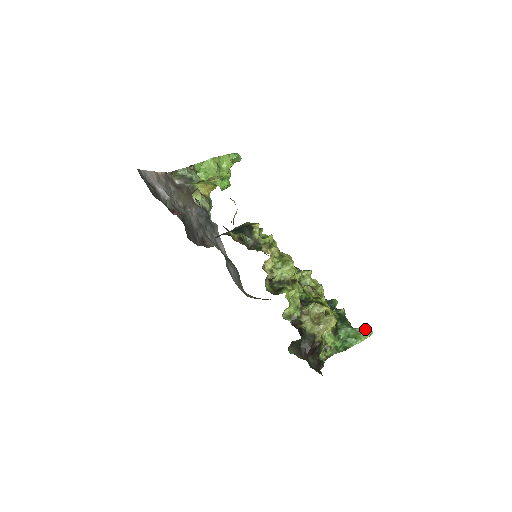
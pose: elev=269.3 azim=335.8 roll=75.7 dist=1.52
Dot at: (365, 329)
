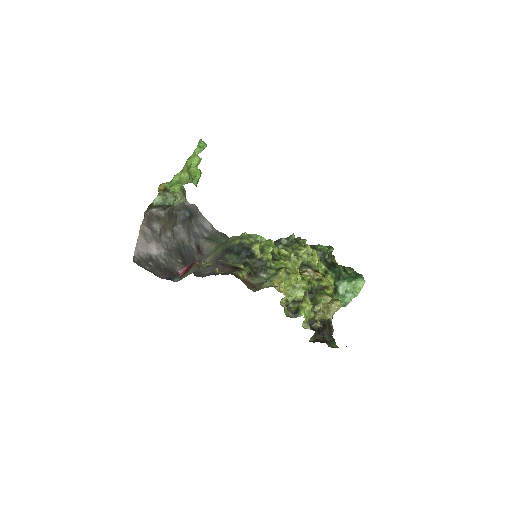
Dot at: (358, 280)
